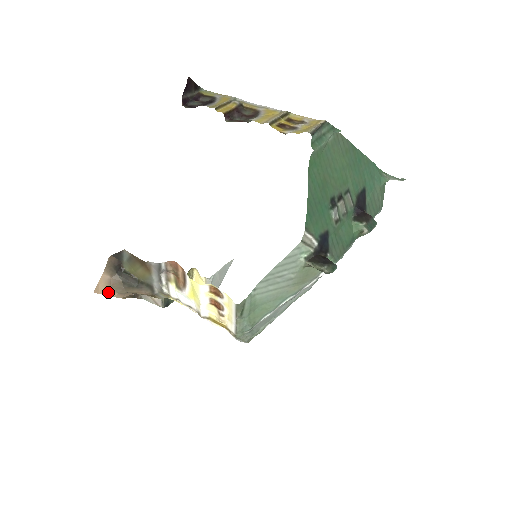
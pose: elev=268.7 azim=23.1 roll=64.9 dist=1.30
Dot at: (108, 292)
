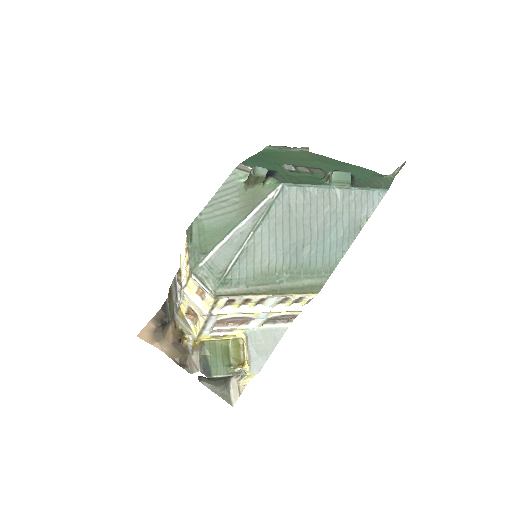
Dot at: (150, 340)
